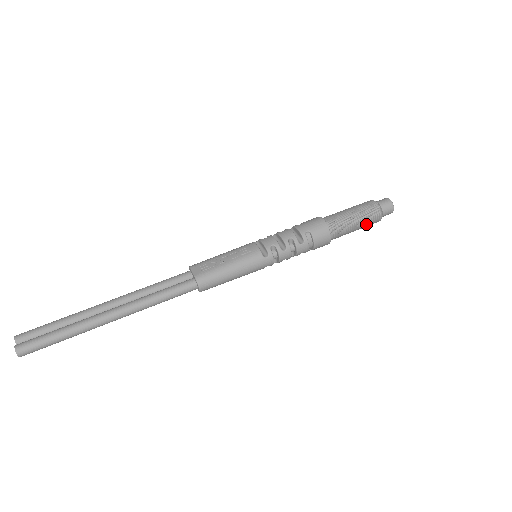
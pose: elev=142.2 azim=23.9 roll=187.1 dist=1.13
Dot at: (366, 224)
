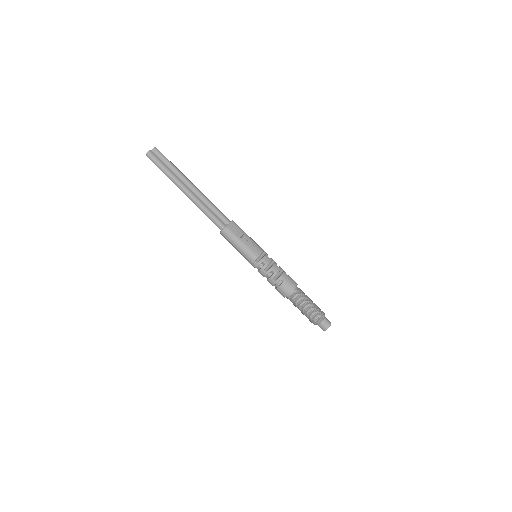
Dot at: (307, 316)
